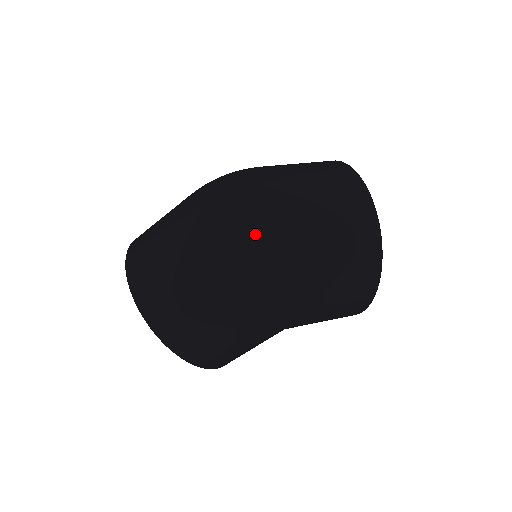
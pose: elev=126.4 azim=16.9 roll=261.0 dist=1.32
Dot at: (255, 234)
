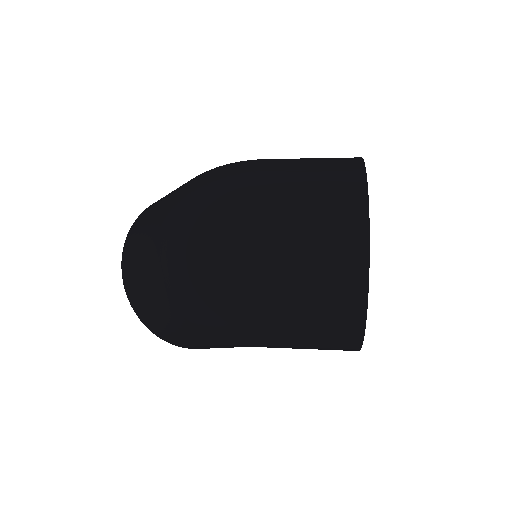
Dot at: (208, 273)
